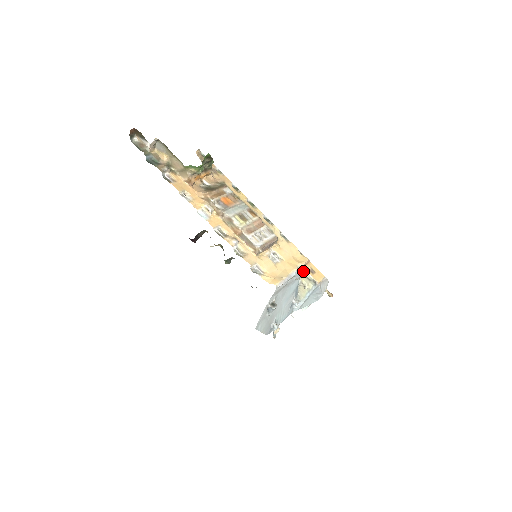
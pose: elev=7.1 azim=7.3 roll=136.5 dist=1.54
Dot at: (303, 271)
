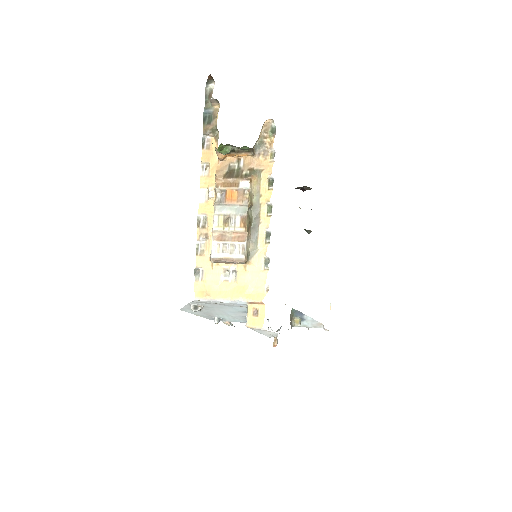
Dot at: (247, 306)
